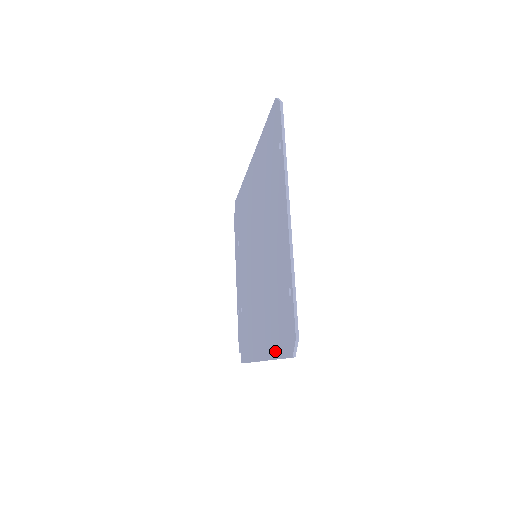
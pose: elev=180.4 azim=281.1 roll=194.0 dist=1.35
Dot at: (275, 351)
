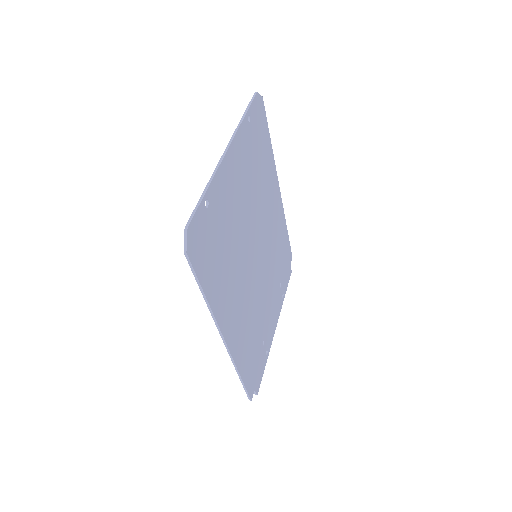
Dot at: (206, 290)
